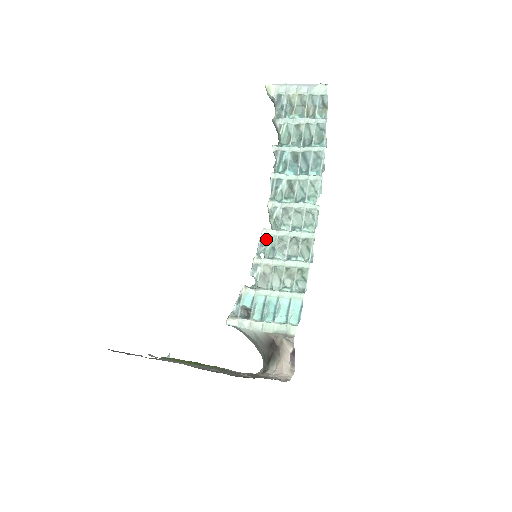
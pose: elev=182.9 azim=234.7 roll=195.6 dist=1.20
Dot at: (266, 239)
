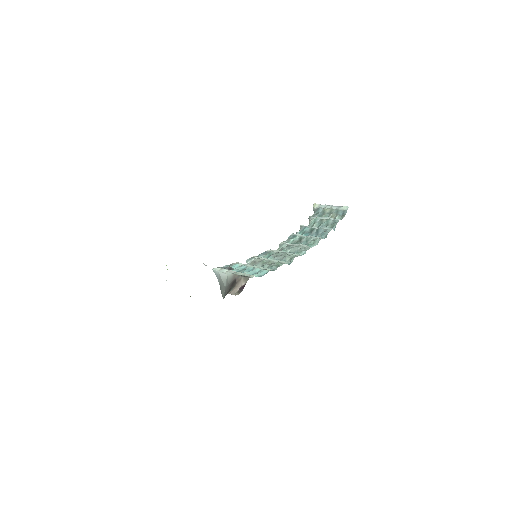
Dot at: (268, 252)
